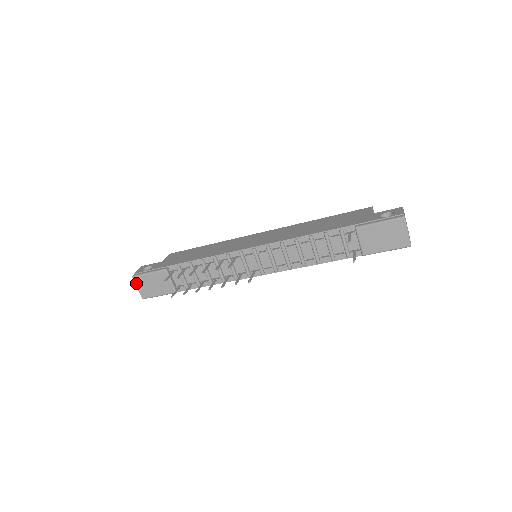
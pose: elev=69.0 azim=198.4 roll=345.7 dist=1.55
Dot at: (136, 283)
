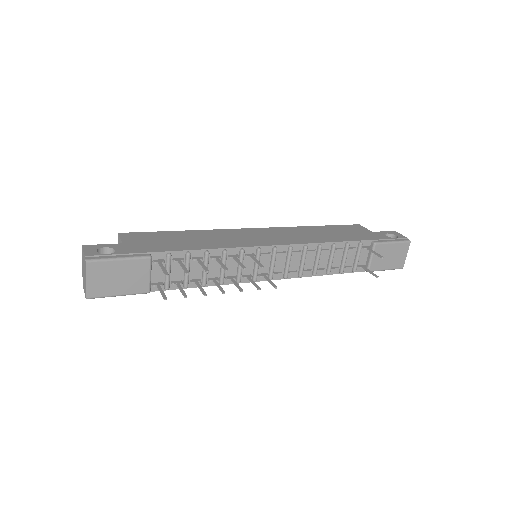
Dot at: (88, 272)
